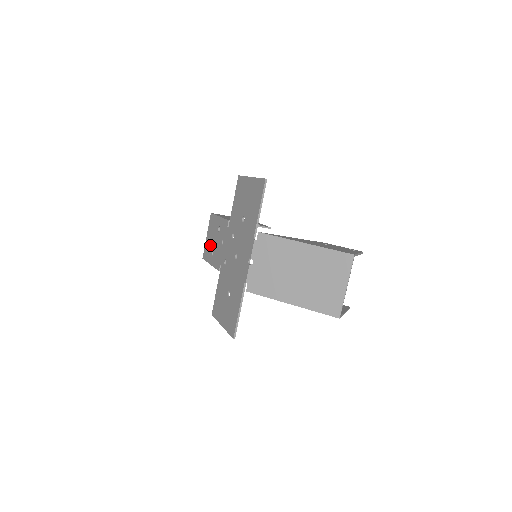
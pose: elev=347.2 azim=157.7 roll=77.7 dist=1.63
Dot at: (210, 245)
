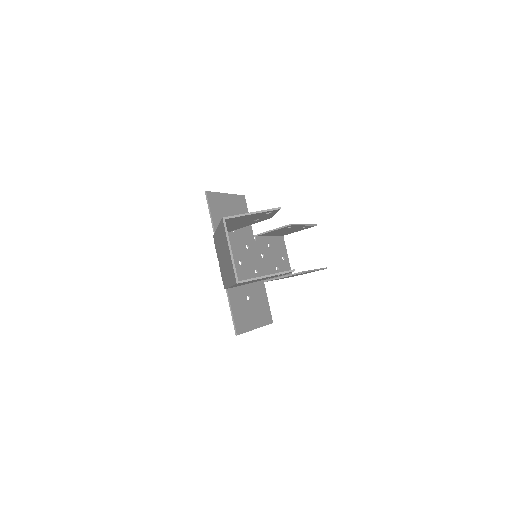
Dot at: (279, 263)
